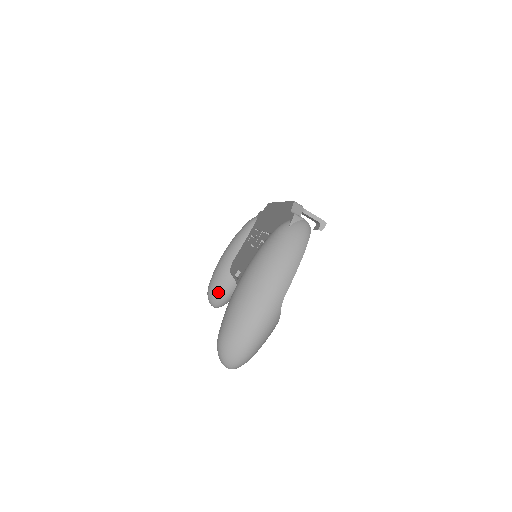
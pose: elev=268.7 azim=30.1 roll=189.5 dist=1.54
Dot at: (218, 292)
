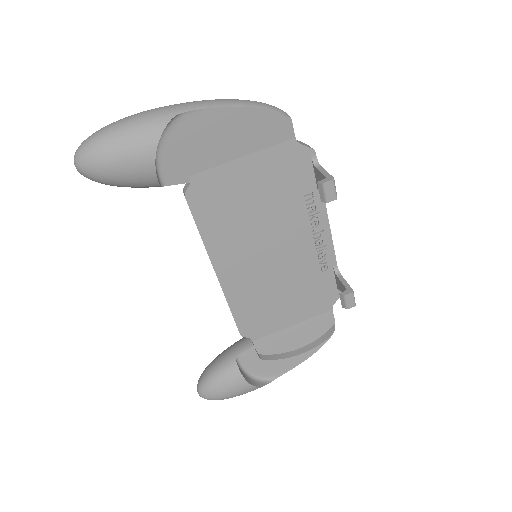
Dot at: (213, 362)
